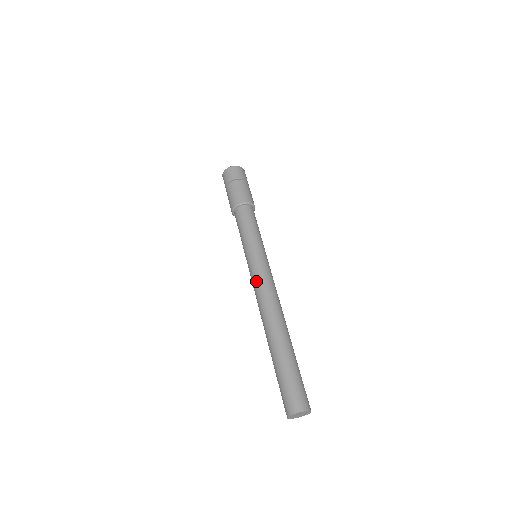
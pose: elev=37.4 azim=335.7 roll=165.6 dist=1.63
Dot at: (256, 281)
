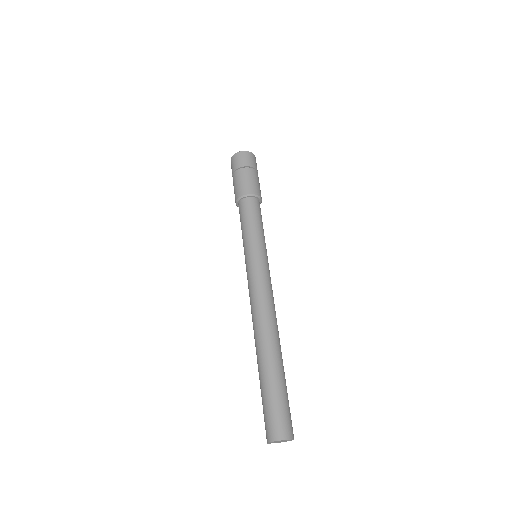
Dot at: (262, 283)
